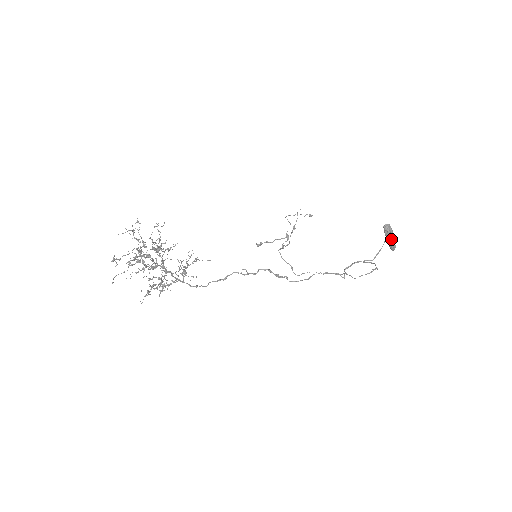
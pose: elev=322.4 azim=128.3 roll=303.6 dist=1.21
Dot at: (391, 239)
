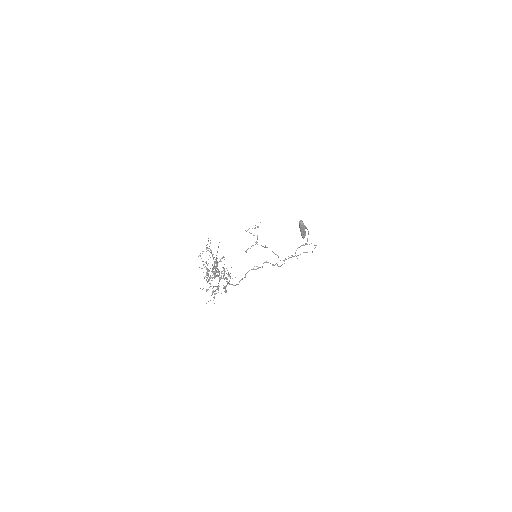
Dot at: occluded
